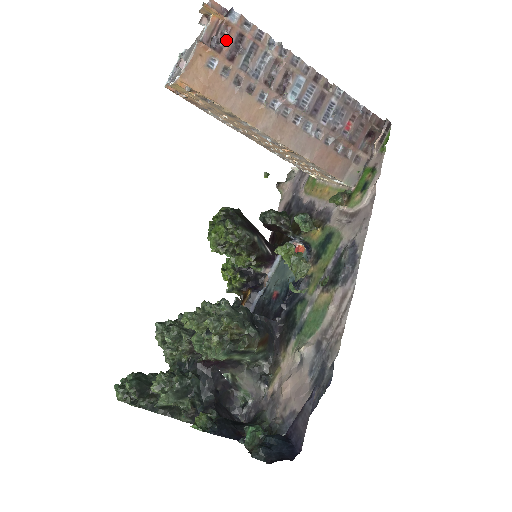
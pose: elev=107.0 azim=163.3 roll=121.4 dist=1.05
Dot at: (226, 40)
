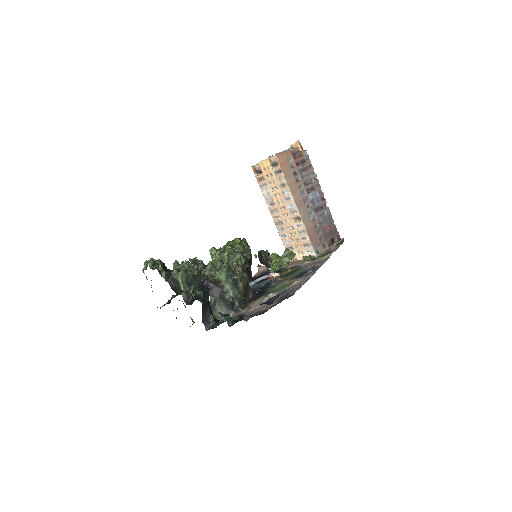
Dot at: (299, 157)
